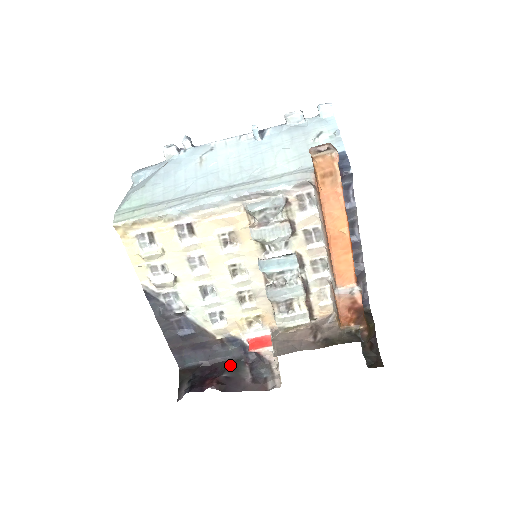
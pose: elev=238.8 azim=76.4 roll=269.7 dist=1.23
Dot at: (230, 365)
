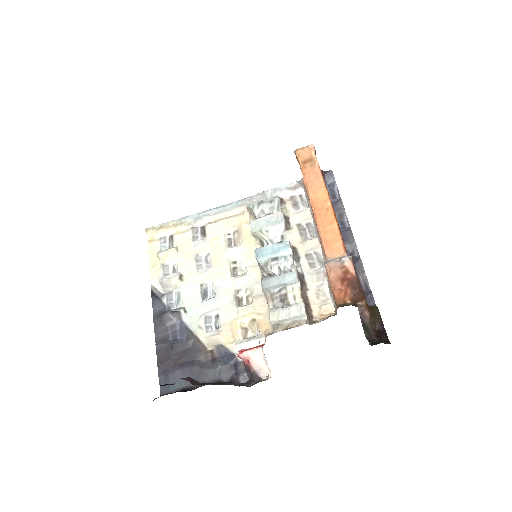
Dot at: (215, 383)
